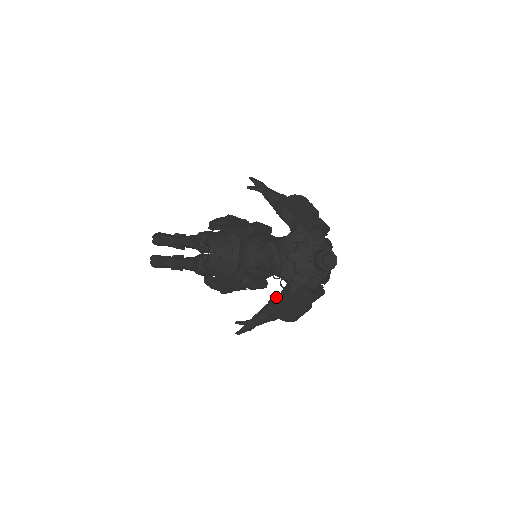
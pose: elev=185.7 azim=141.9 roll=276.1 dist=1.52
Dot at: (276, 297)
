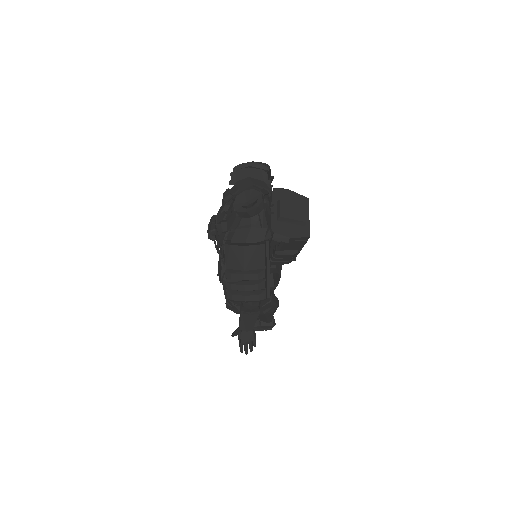
Dot at: occluded
